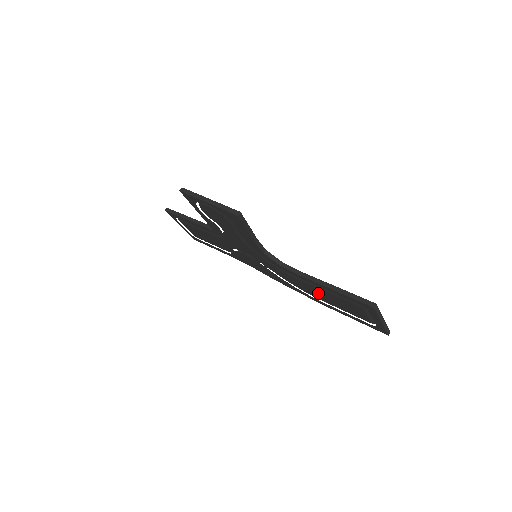
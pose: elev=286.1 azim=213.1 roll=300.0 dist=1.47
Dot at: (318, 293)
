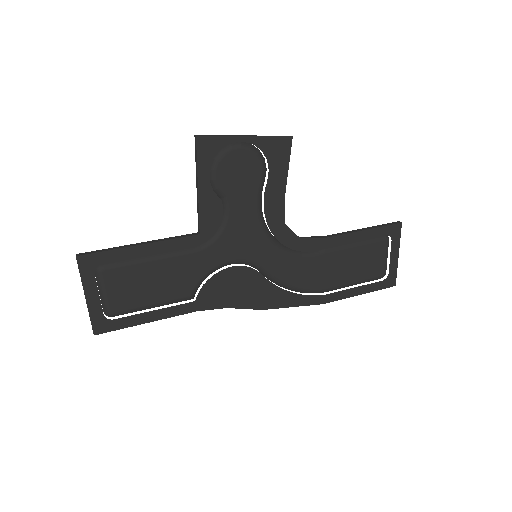
Dot at: (333, 268)
